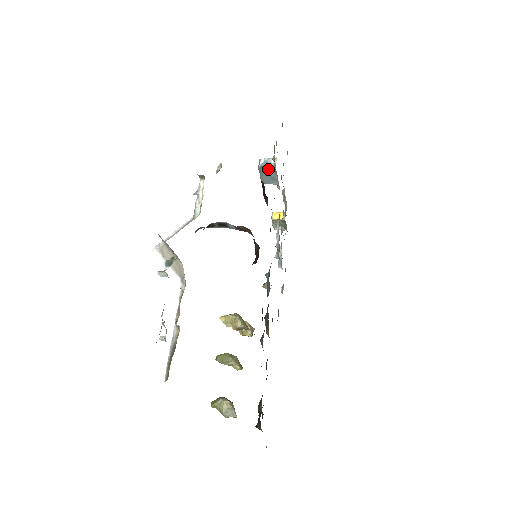
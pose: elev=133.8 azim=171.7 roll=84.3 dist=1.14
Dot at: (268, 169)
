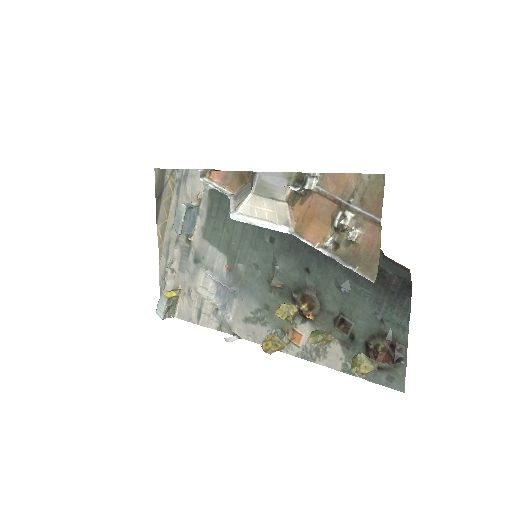
Dot at: (193, 210)
